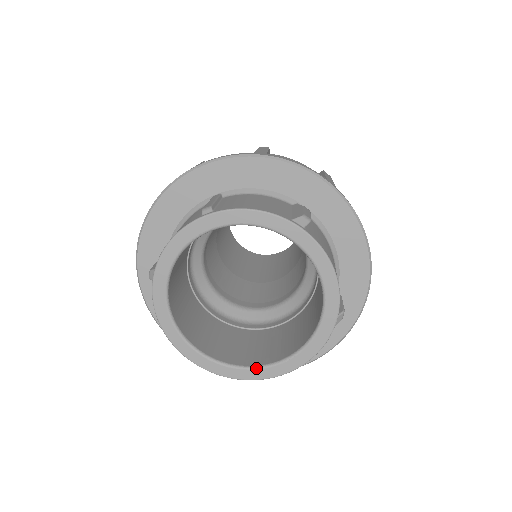
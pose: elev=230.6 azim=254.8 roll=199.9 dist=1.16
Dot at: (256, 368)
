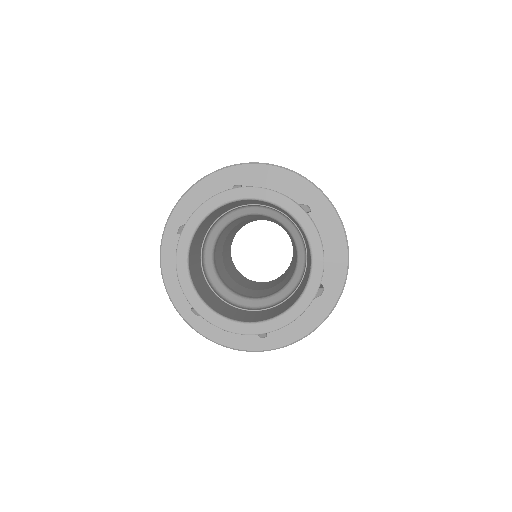
Dot at: (245, 323)
